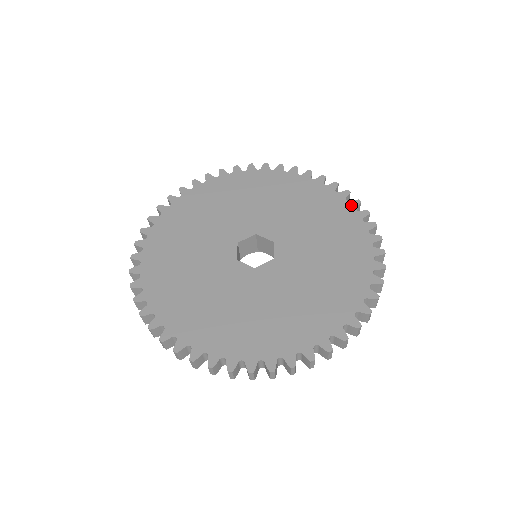
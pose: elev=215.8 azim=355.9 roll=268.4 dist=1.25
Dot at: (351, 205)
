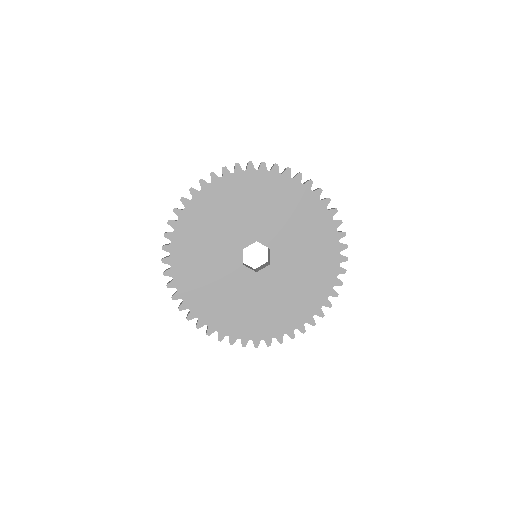
Dot at: (330, 214)
